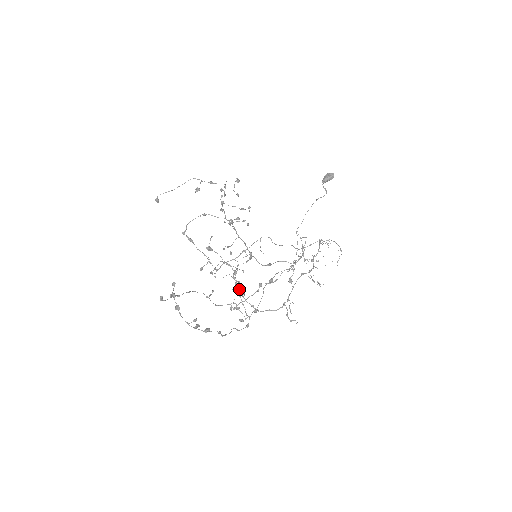
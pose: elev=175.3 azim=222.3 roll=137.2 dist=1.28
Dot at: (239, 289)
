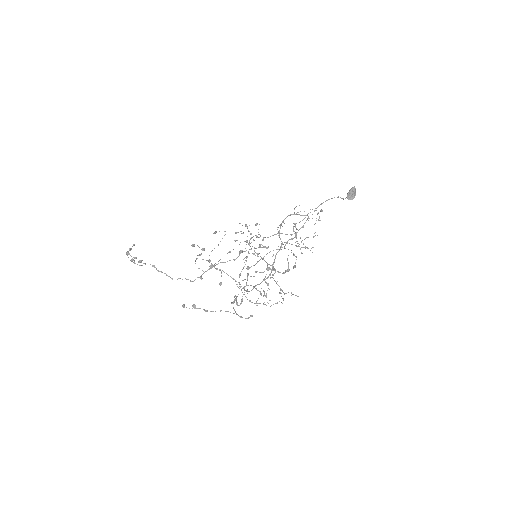
Dot at: (212, 264)
